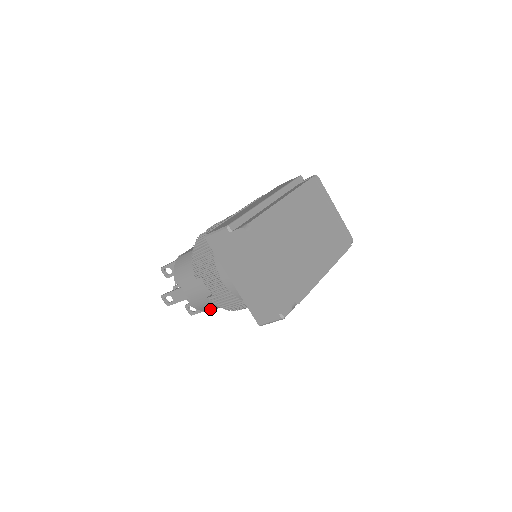
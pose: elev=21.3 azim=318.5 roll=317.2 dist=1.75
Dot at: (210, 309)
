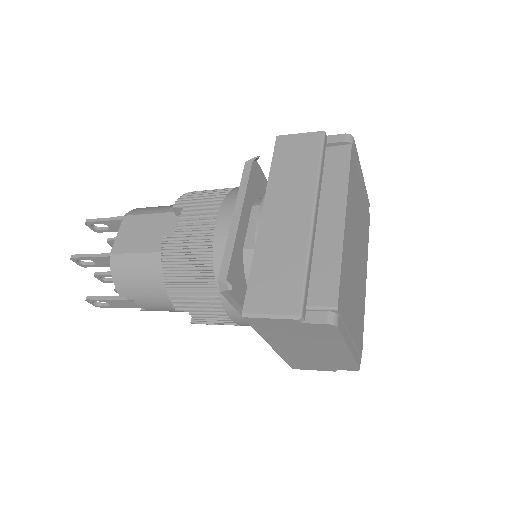
Dot at: occluded
